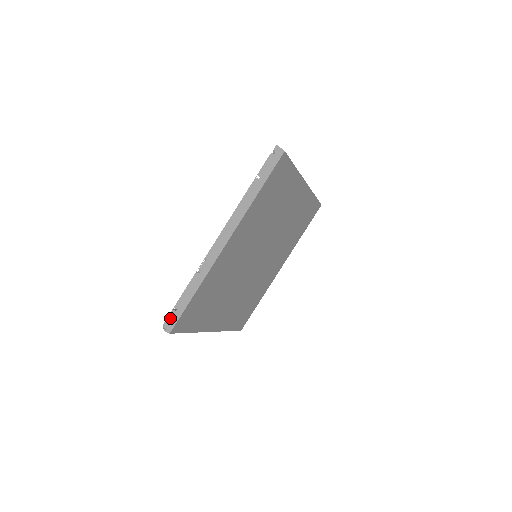
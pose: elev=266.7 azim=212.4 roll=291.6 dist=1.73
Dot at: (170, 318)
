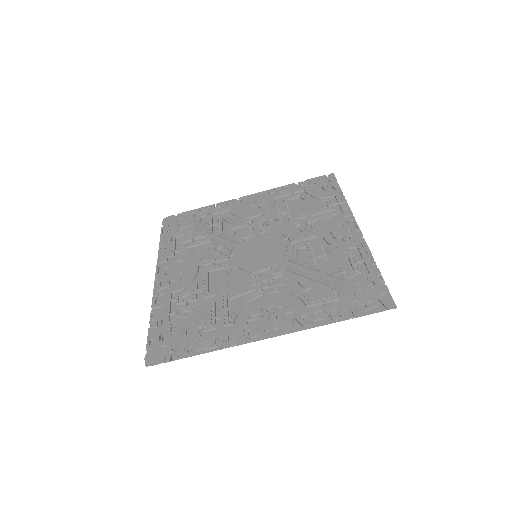
Dot at: occluded
